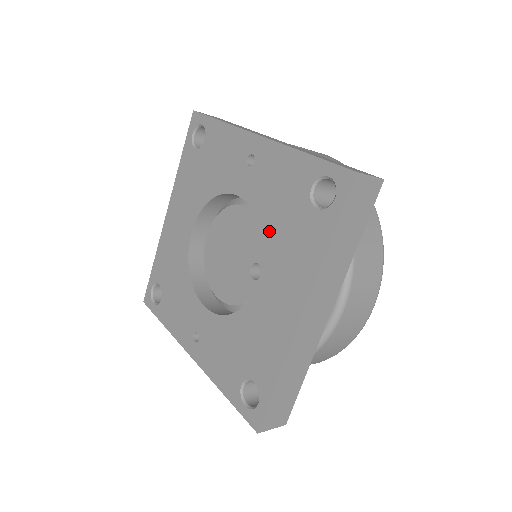
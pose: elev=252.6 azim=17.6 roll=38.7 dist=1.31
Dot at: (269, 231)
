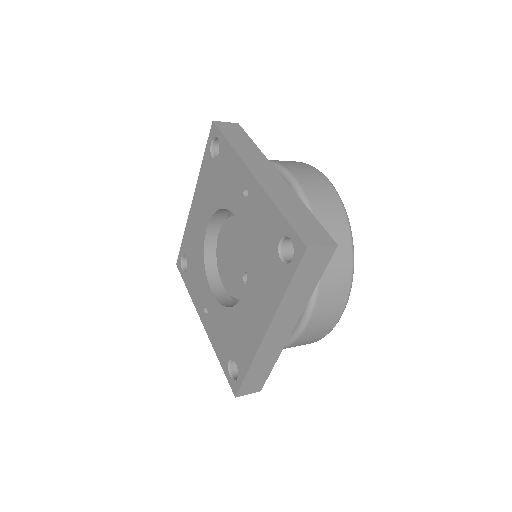
Dot at: (252, 259)
